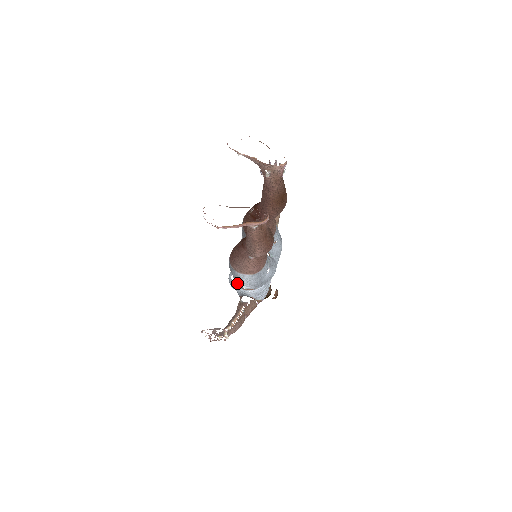
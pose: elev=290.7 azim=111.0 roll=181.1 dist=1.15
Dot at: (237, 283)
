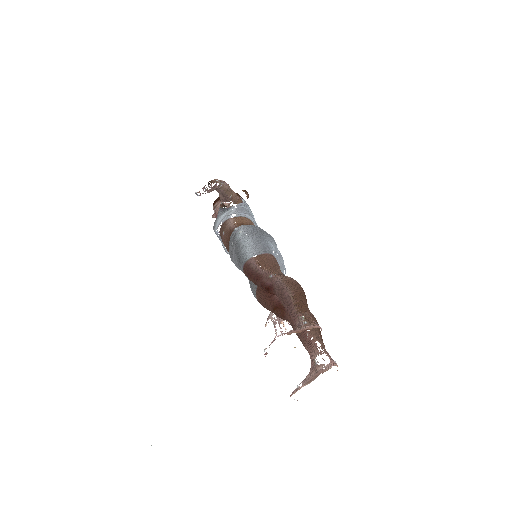
Dot at: occluded
